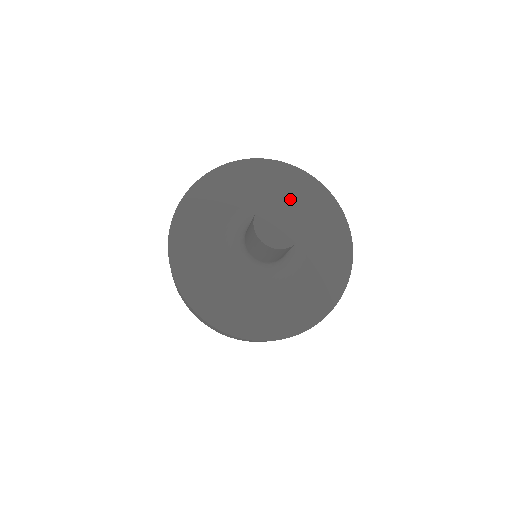
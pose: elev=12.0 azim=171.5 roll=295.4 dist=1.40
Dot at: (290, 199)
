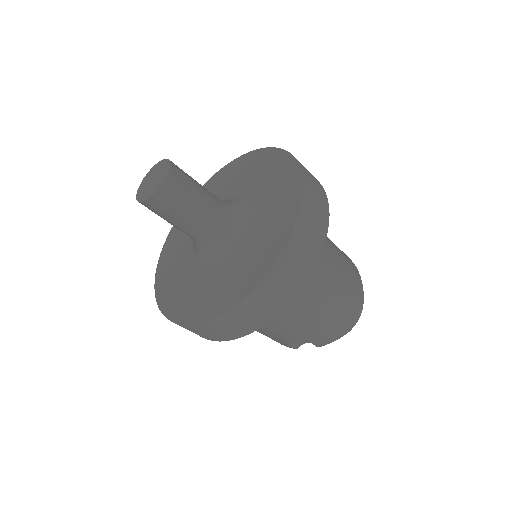
Dot at: occluded
